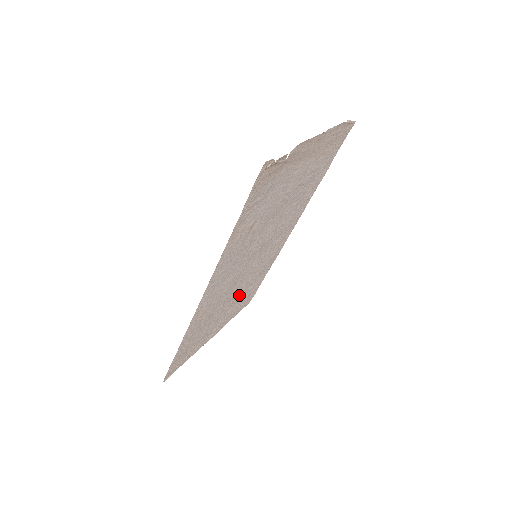
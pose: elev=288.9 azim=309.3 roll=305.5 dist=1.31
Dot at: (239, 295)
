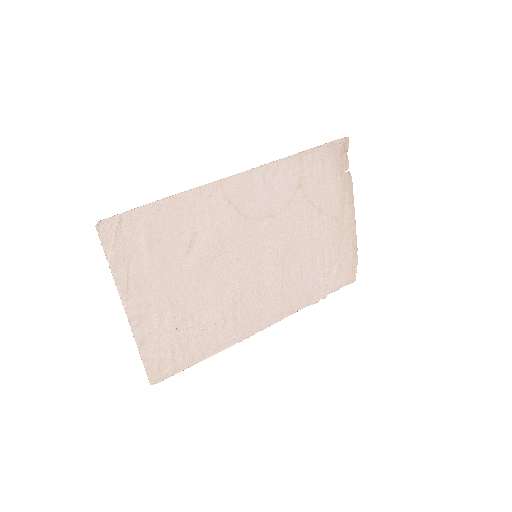
Dot at: (196, 300)
